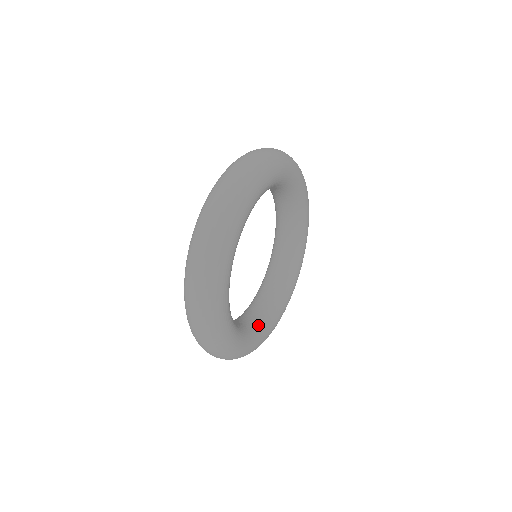
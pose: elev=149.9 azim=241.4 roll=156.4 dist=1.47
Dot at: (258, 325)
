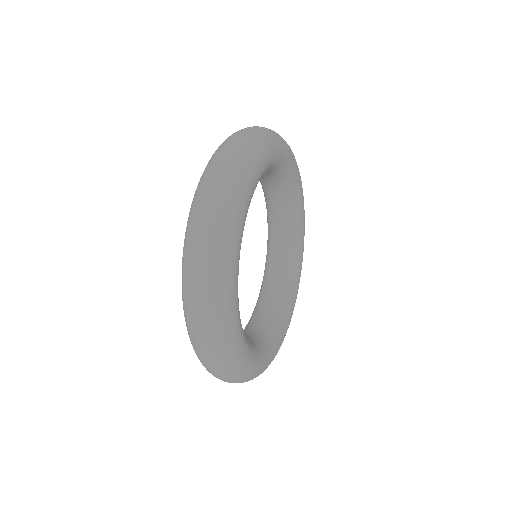
Dot at: (260, 343)
